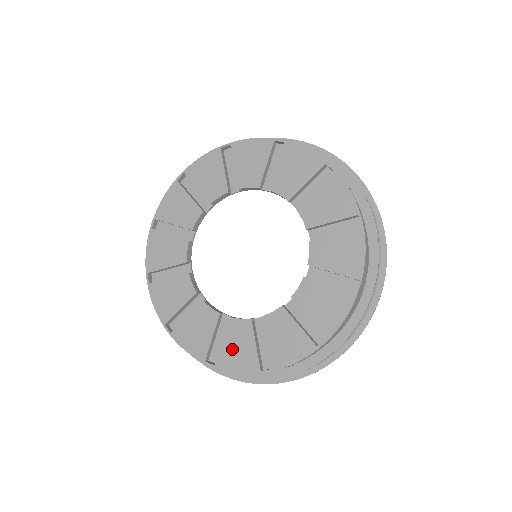
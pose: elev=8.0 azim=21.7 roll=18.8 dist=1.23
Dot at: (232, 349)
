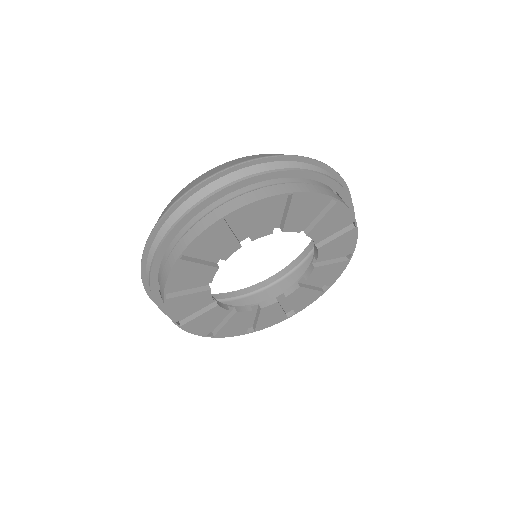
Dot at: (300, 302)
